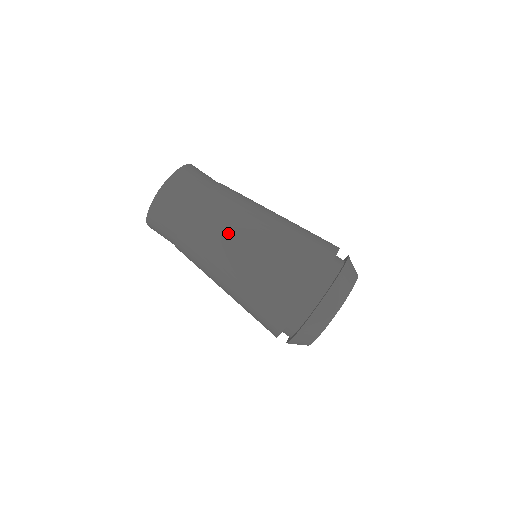
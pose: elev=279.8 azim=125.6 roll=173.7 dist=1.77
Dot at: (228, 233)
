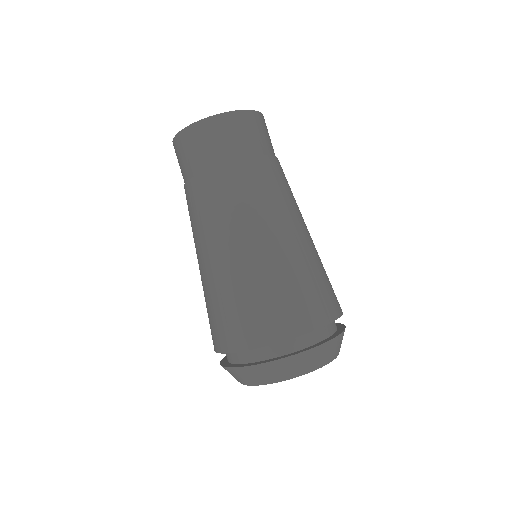
Dot at: (286, 206)
